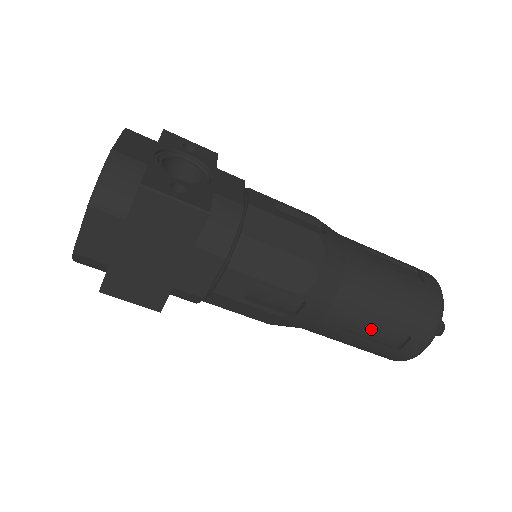
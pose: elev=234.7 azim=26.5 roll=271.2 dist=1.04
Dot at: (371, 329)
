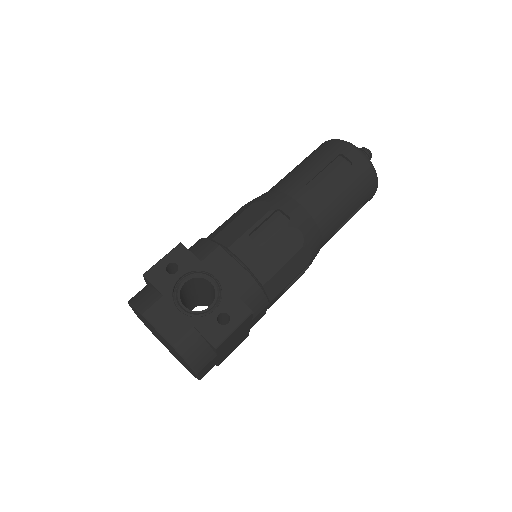
Dot at: occluded
